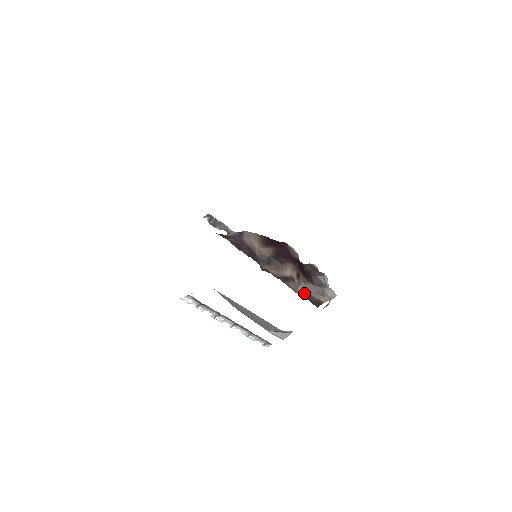
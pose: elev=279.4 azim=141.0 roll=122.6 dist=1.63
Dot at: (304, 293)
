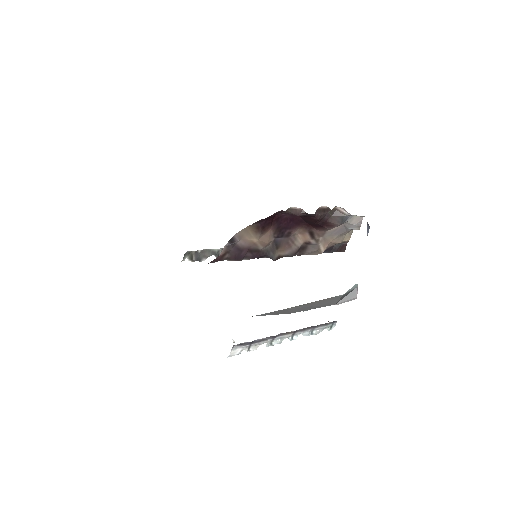
Dot at: (327, 248)
